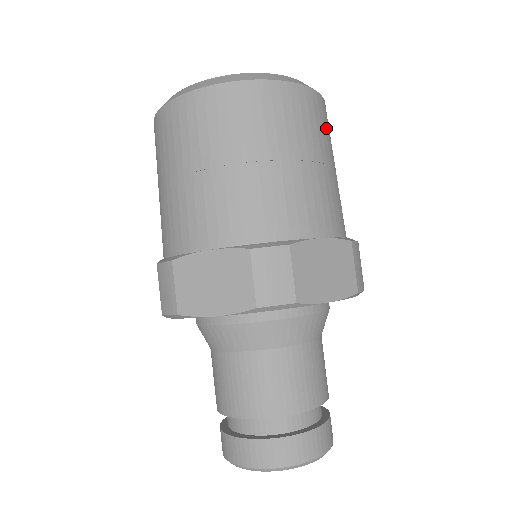
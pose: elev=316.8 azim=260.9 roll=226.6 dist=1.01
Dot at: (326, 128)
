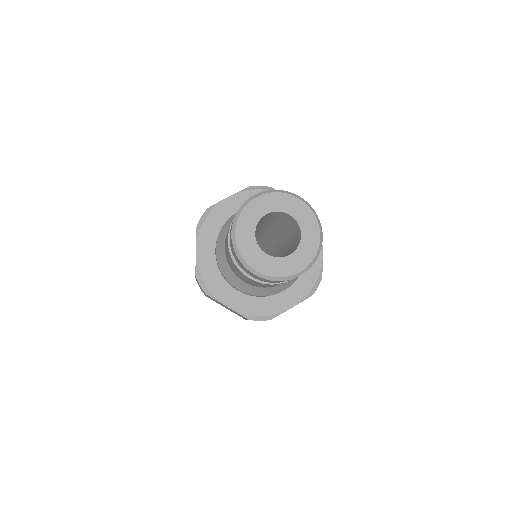
Dot at: occluded
